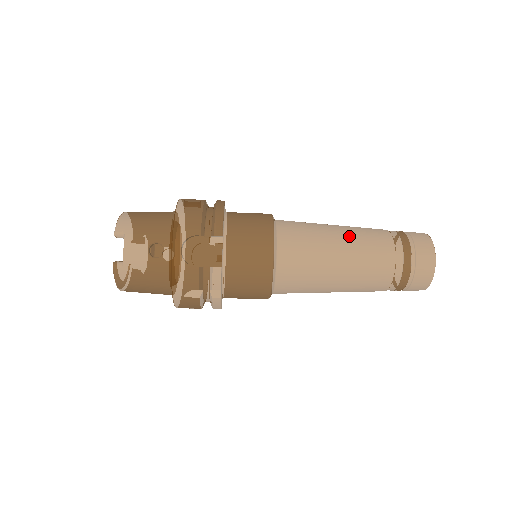
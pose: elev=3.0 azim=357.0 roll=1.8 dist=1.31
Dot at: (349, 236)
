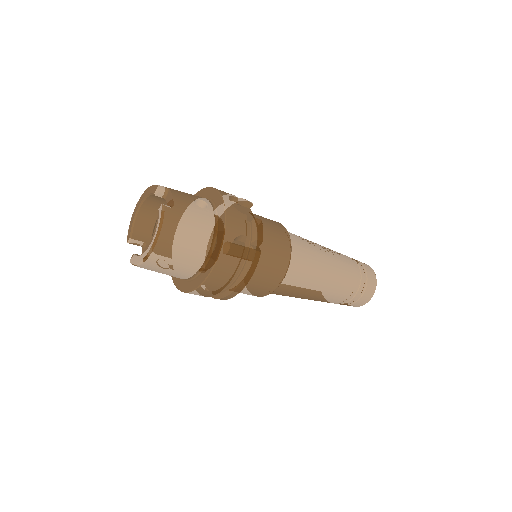
Dot at: occluded
